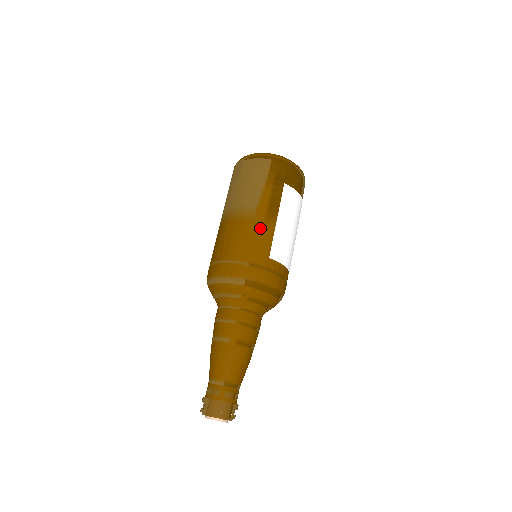
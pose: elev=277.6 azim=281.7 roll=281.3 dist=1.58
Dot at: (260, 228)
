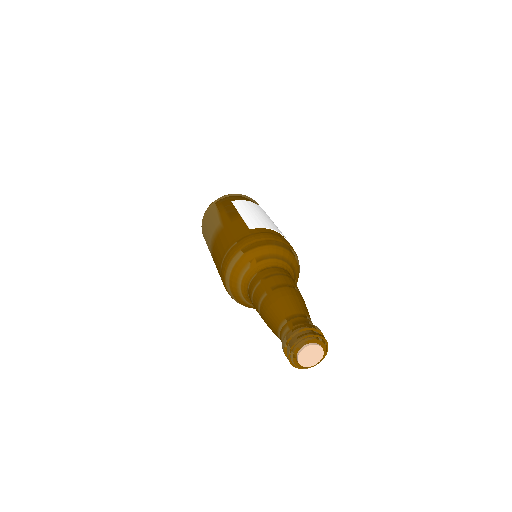
Dot at: (231, 225)
